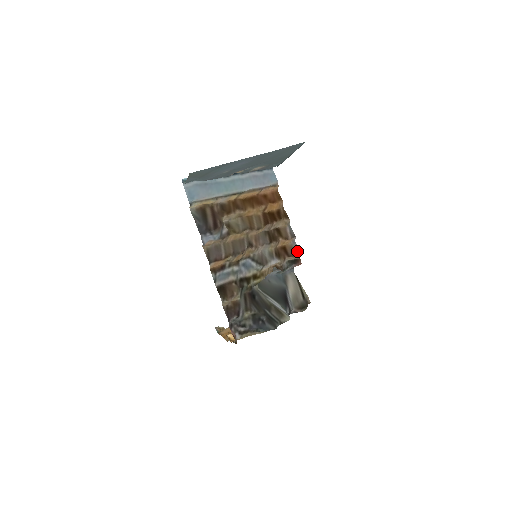
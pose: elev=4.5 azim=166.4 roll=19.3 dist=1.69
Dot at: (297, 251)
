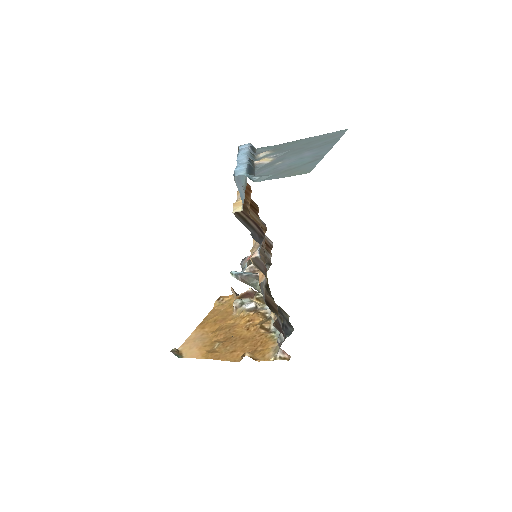
Dot at: (271, 241)
